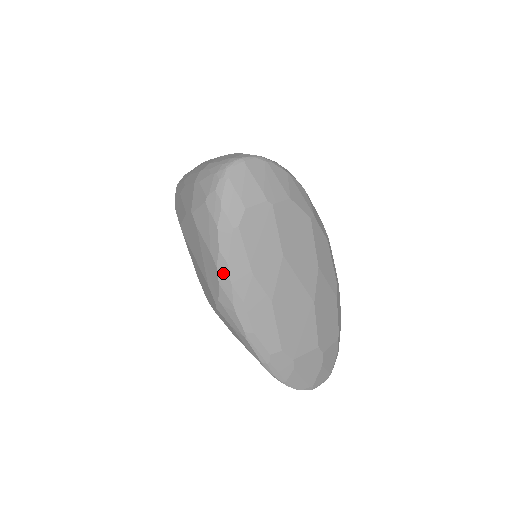
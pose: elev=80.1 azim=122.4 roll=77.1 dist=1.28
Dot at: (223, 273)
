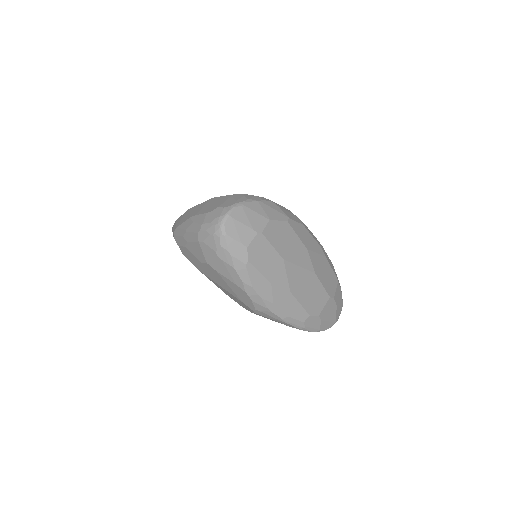
Dot at: (252, 294)
